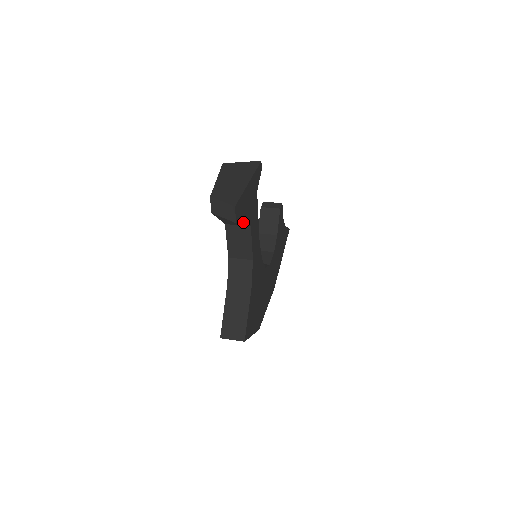
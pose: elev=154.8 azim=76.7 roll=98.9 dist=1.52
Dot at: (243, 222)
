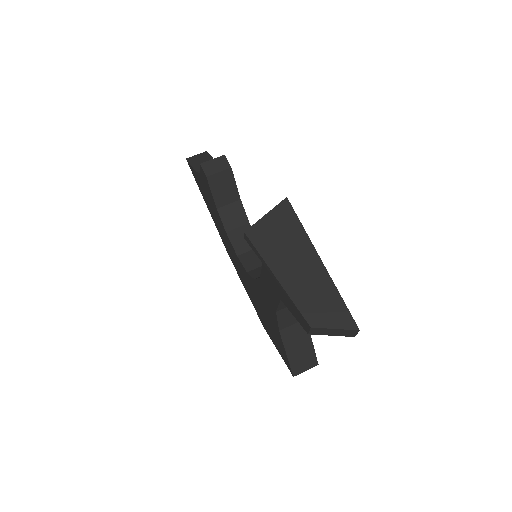
Dot at: occluded
